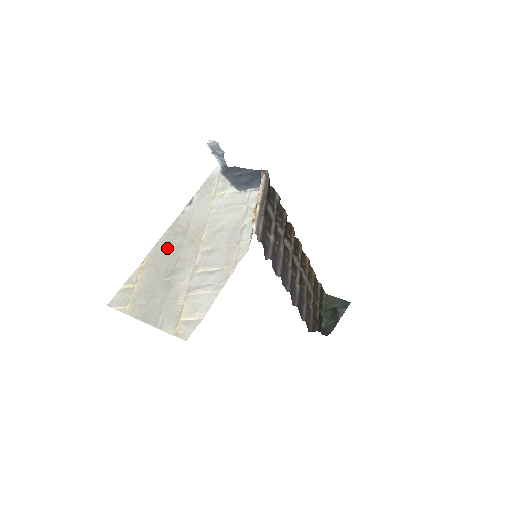
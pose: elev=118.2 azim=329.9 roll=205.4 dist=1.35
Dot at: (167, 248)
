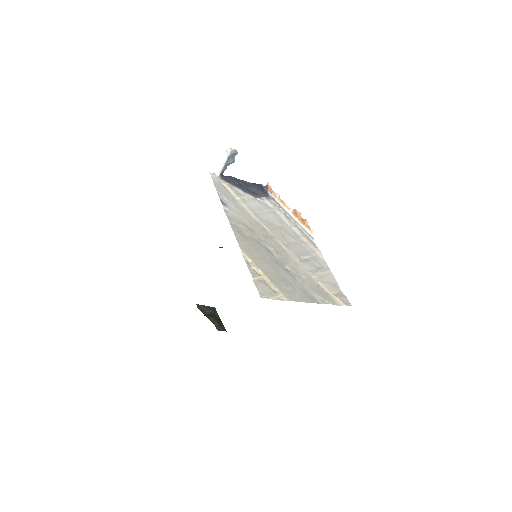
Dot at: (252, 242)
